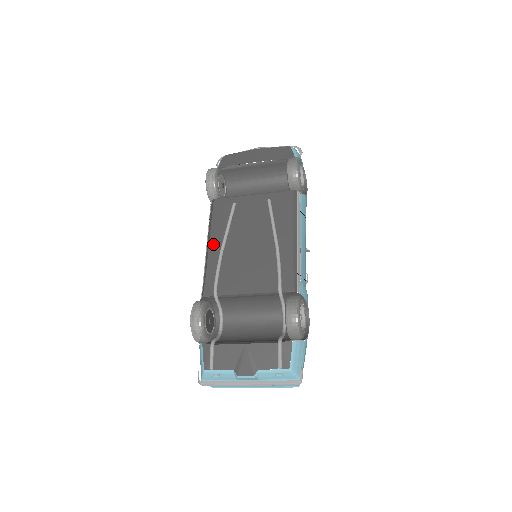
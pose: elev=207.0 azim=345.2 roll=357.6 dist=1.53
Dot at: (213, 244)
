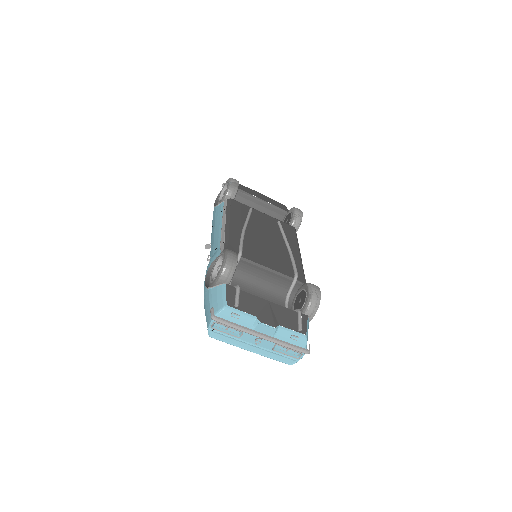
Dot at: (234, 223)
